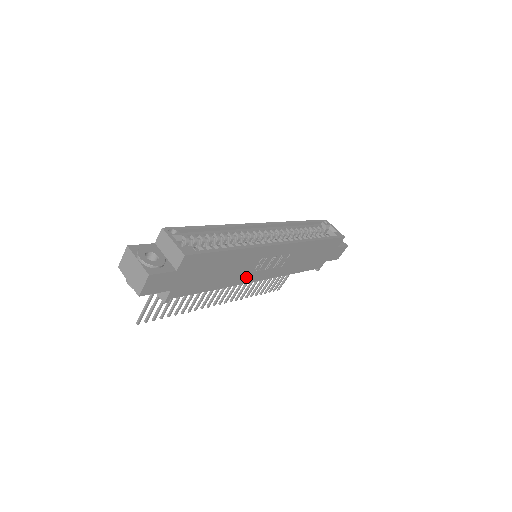
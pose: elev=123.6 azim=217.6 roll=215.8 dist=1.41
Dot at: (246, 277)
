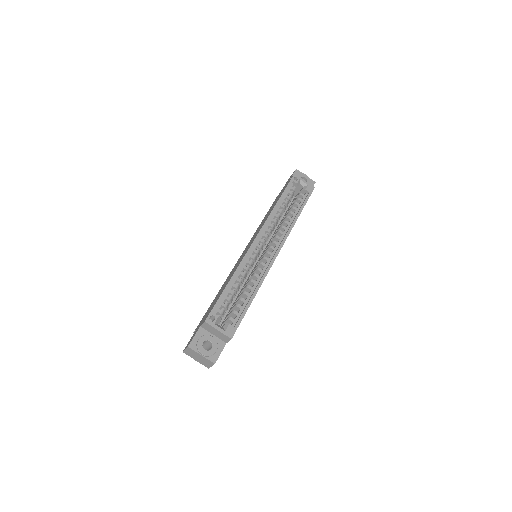
Dot at: occluded
